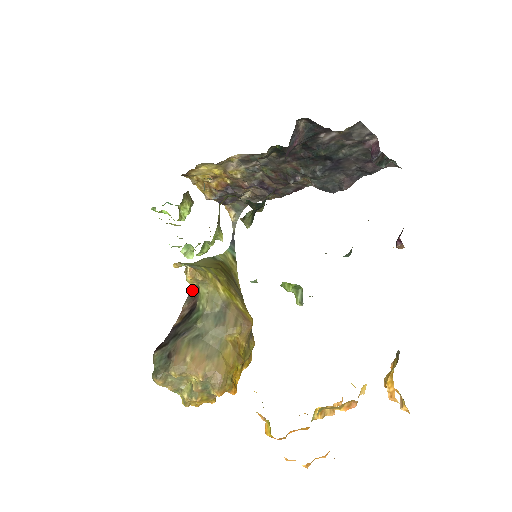
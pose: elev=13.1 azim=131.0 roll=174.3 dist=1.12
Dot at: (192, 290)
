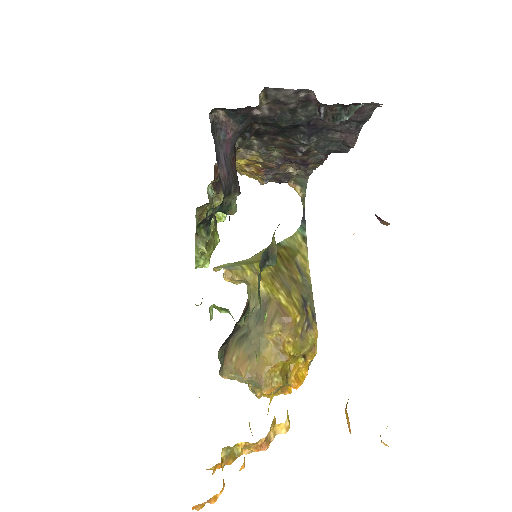
Dot at: occluded
